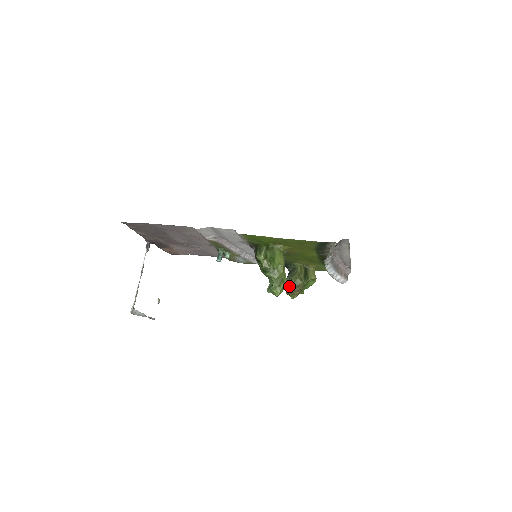
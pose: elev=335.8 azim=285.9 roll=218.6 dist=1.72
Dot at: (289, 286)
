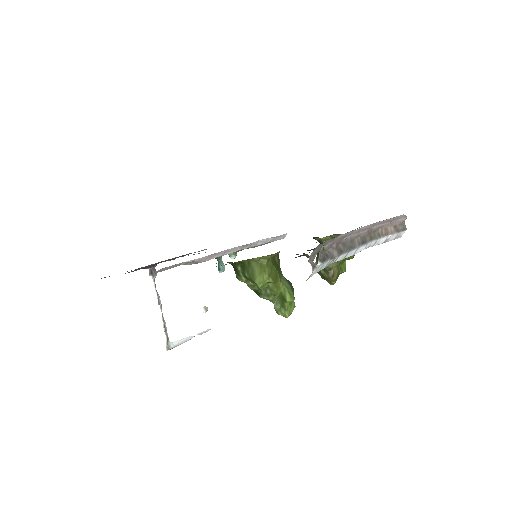
Dot at: (319, 272)
